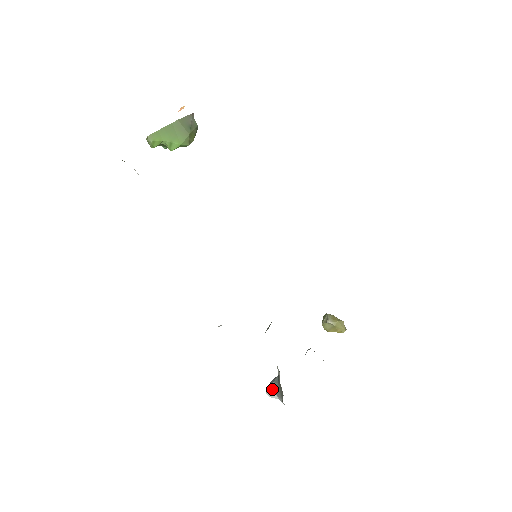
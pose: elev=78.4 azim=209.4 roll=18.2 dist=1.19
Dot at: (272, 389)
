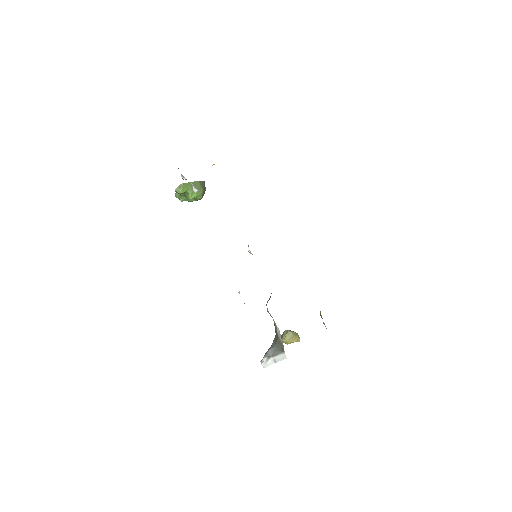
Dot at: (269, 355)
